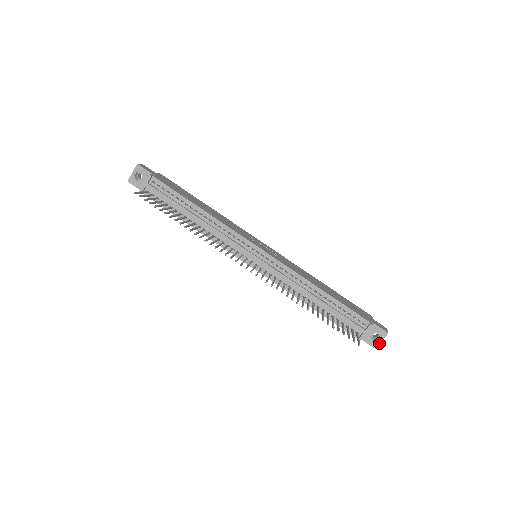
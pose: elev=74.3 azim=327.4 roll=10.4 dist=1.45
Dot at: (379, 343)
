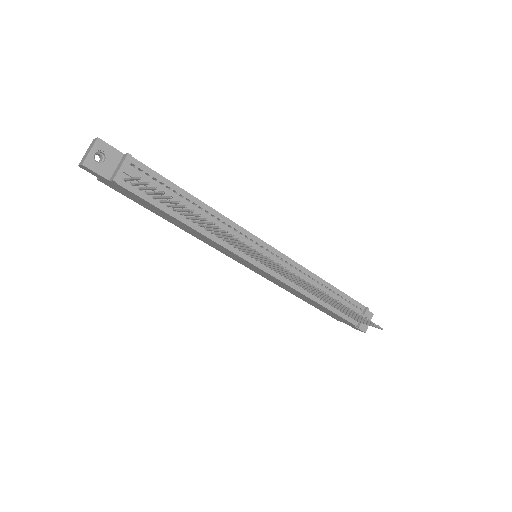
Dot at: occluded
